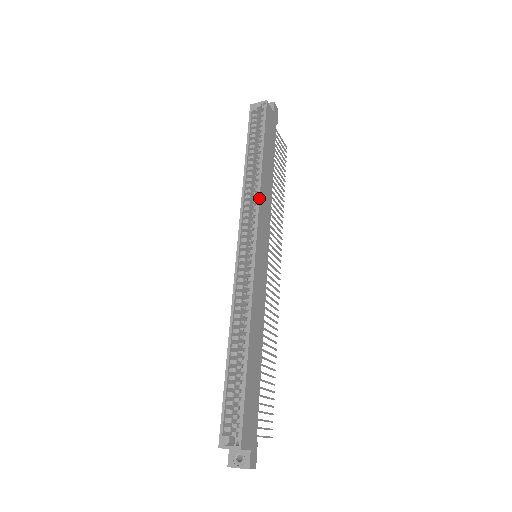
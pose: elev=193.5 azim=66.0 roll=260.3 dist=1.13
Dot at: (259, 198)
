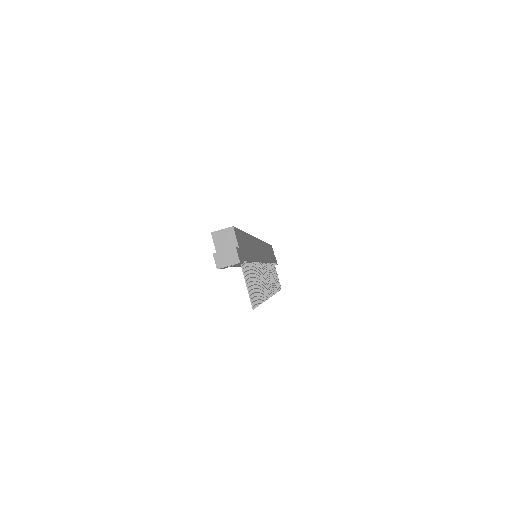
Dot at: (263, 241)
